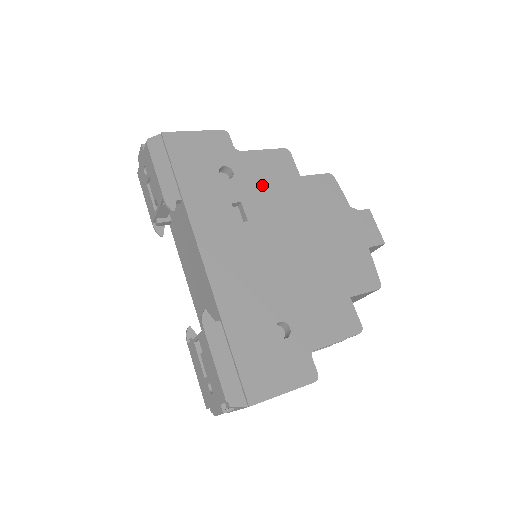
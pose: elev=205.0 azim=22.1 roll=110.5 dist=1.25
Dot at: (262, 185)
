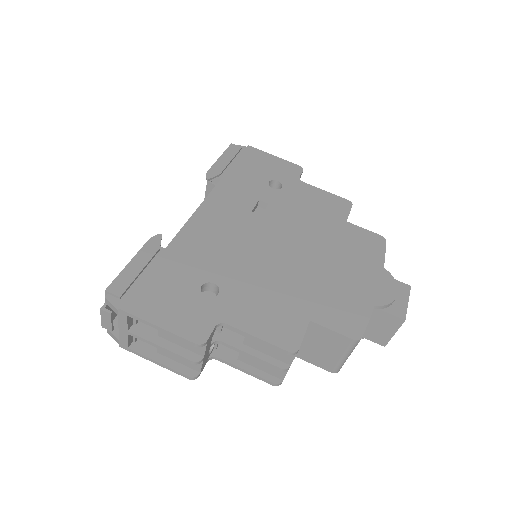
Dot at: (300, 206)
